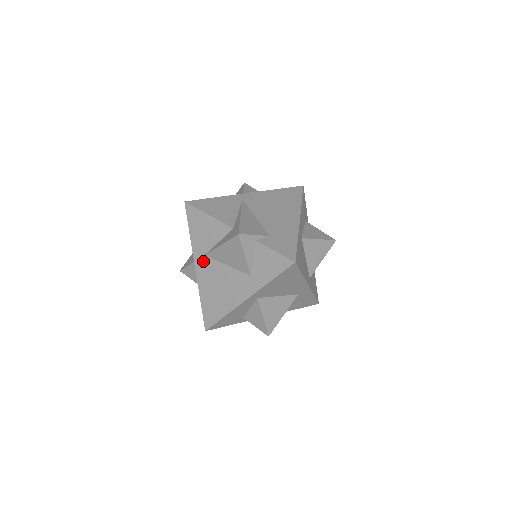
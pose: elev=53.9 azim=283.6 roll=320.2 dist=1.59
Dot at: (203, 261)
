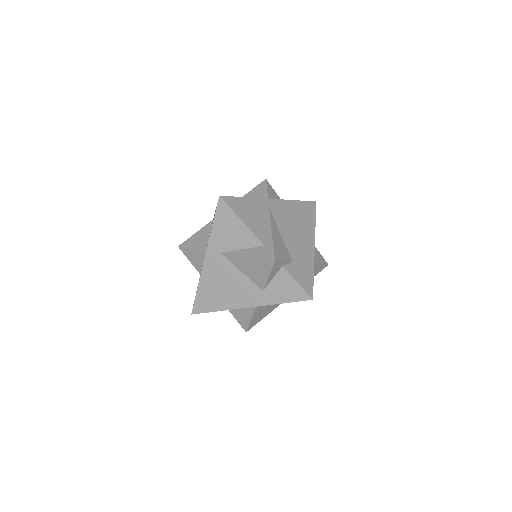
Dot at: (217, 257)
